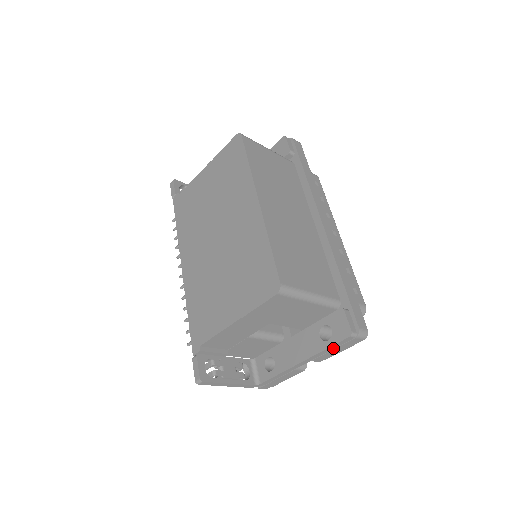
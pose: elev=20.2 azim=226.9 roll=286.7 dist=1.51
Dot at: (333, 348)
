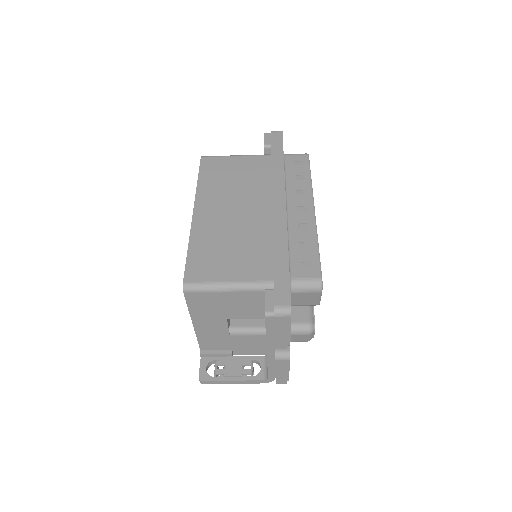
Dot at: (273, 332)
